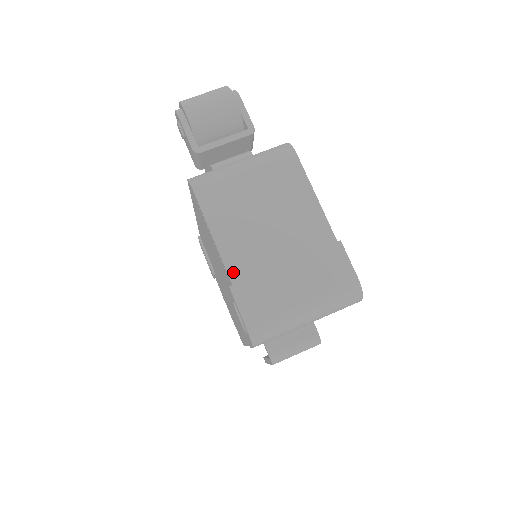
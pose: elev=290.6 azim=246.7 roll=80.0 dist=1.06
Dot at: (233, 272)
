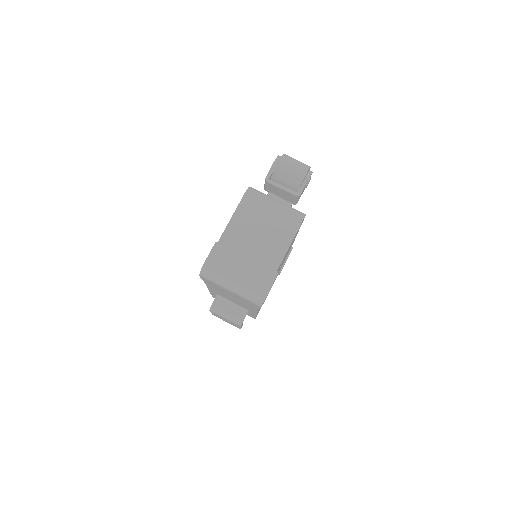
Dot at: (224, 238)
